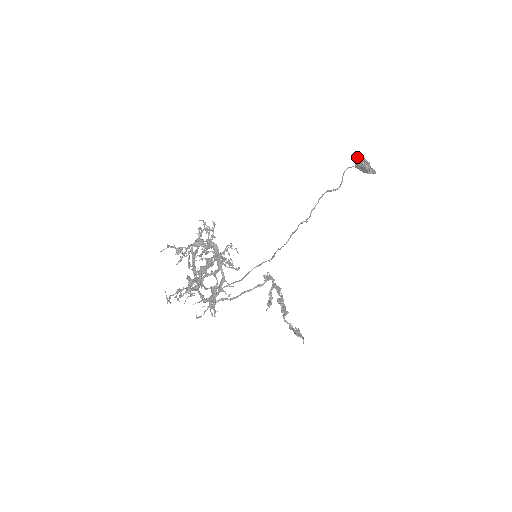
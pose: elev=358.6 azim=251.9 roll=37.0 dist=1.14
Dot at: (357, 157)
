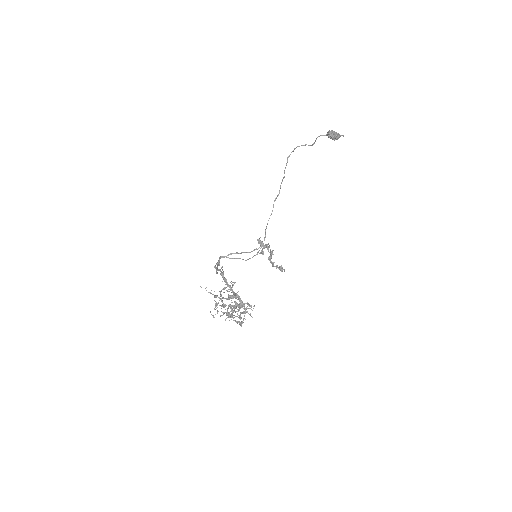
Dot at: (329, 133)
